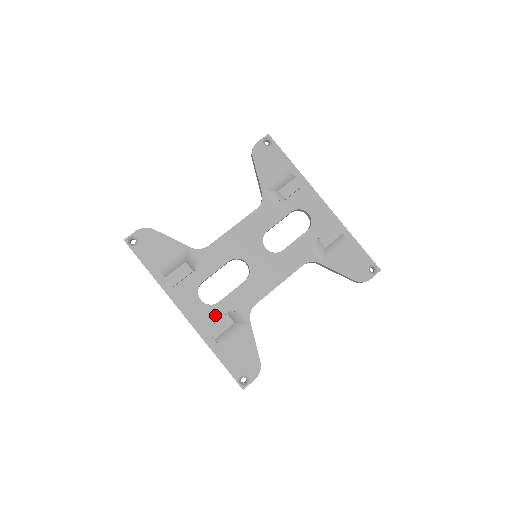
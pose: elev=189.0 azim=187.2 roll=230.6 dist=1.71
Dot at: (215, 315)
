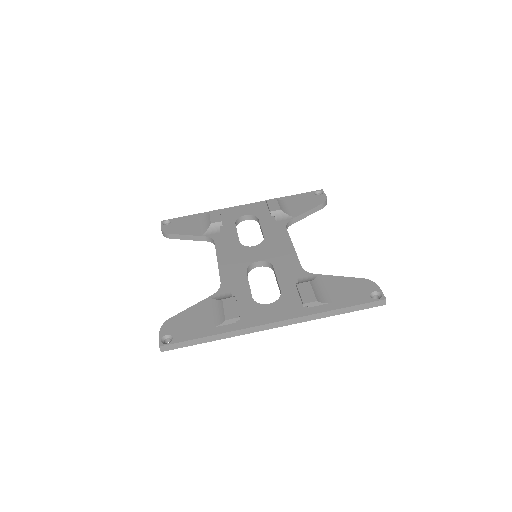
Dot at: (292, 298)
